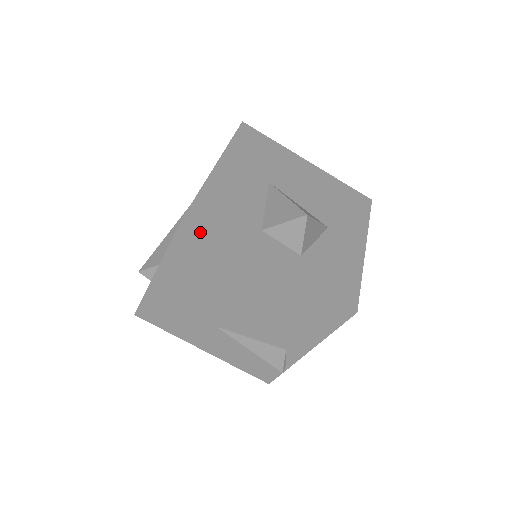
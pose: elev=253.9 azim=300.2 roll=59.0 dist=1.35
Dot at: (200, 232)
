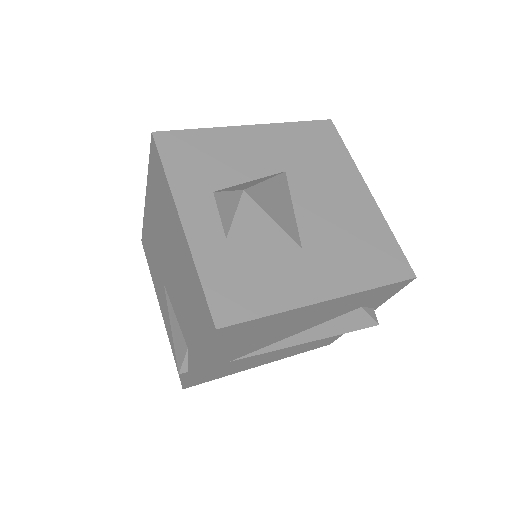
Dot at: (157, 156)
